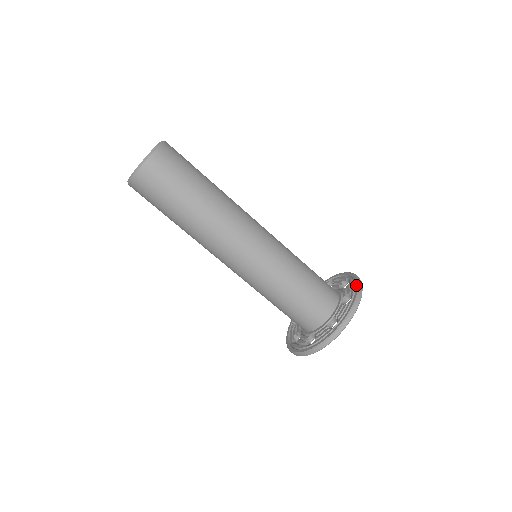
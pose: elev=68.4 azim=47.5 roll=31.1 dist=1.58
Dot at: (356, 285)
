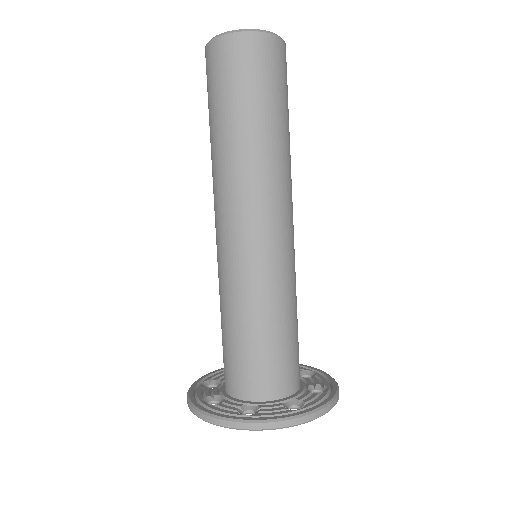
Dot at: (321, 403)
